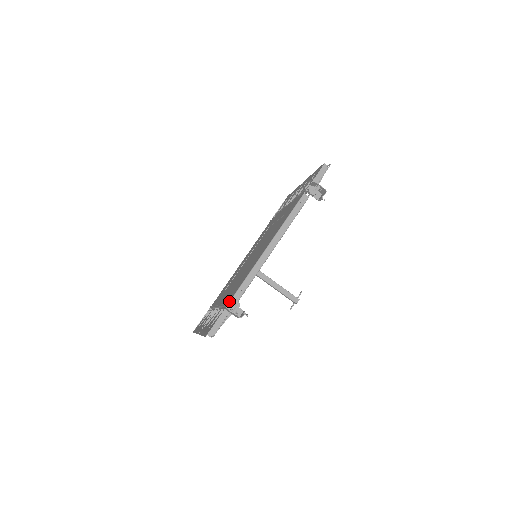
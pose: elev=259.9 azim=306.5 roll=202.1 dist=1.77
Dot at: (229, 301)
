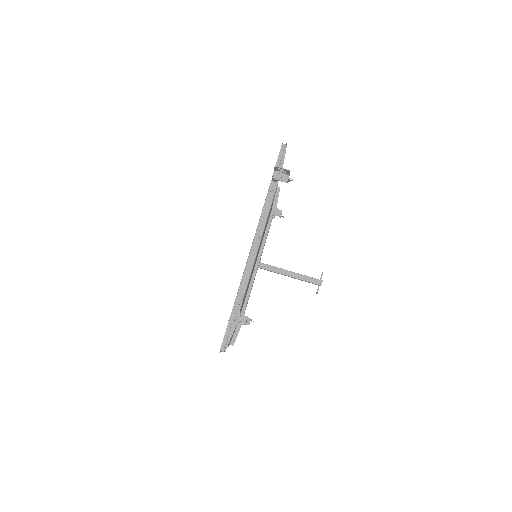
Dot at: occluded
